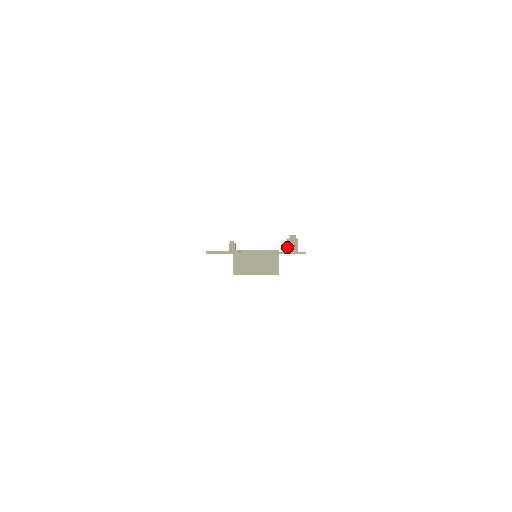
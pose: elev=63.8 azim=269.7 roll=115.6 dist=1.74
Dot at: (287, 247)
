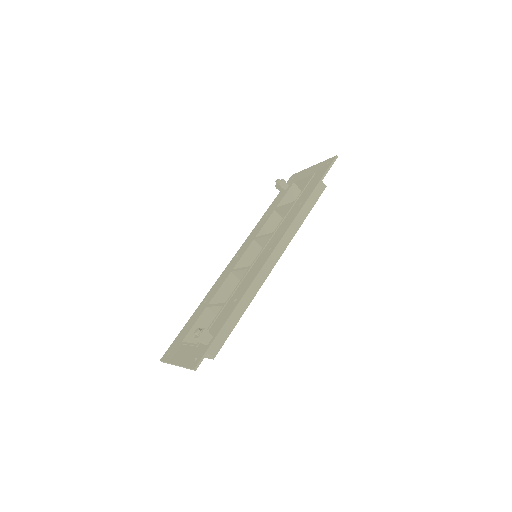
Dot at: occluded
